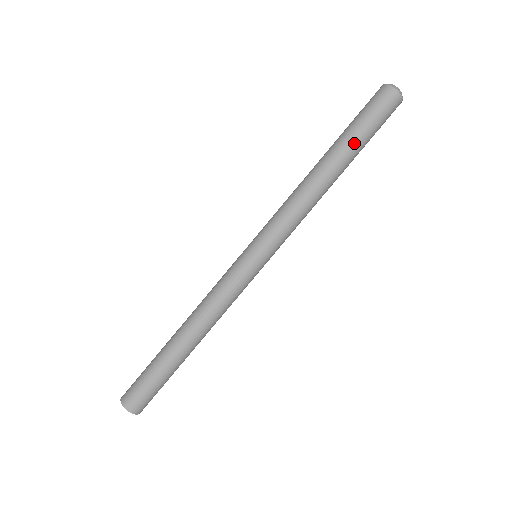
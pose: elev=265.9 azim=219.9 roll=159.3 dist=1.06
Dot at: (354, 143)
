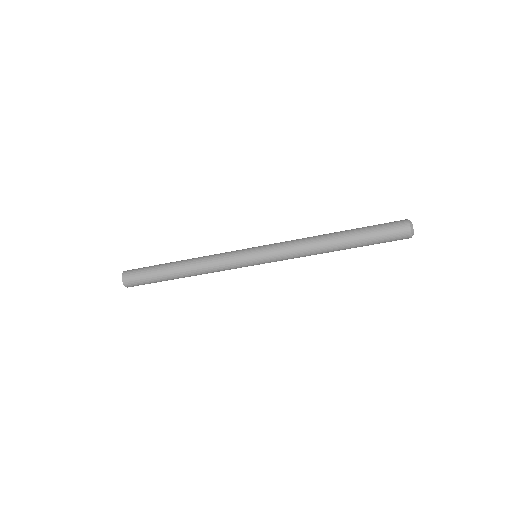
Dot at: occluded
